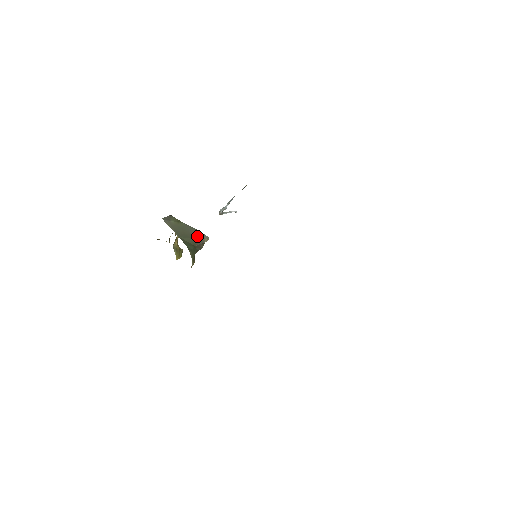
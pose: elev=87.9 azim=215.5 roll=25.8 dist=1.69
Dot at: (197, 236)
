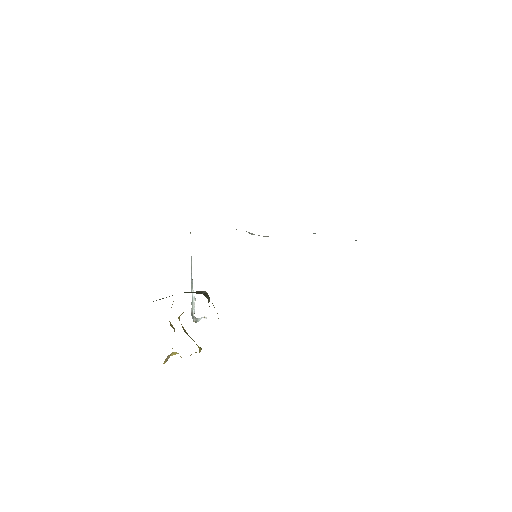
Dot at: occluded
